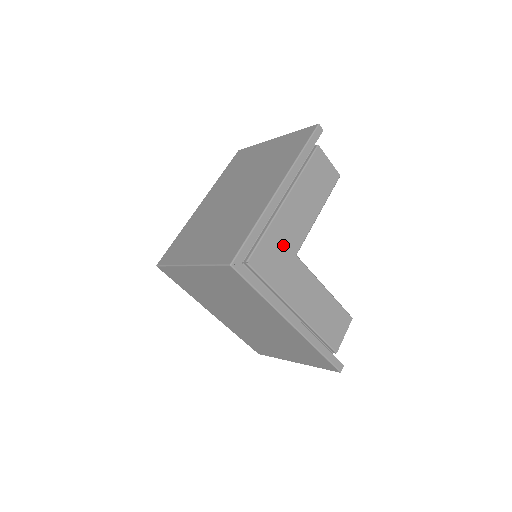
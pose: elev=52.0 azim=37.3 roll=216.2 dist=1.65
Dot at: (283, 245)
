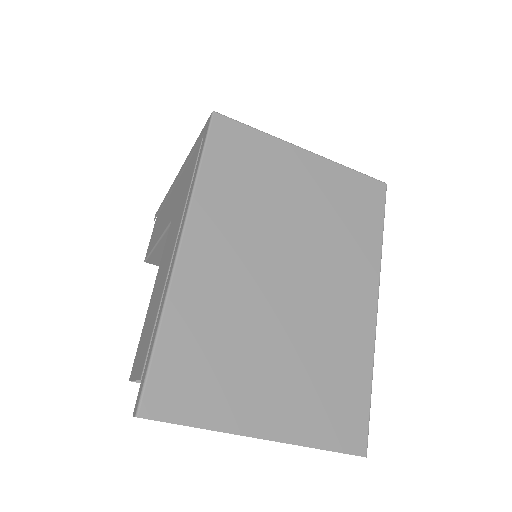
Dot at: occluded
